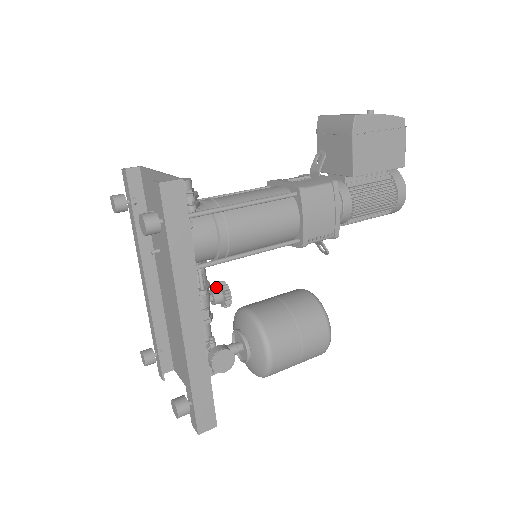
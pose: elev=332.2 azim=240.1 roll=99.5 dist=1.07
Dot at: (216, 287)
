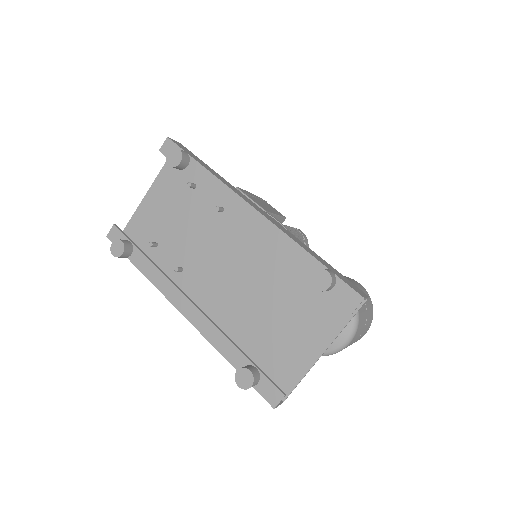
Dot at: occluded
